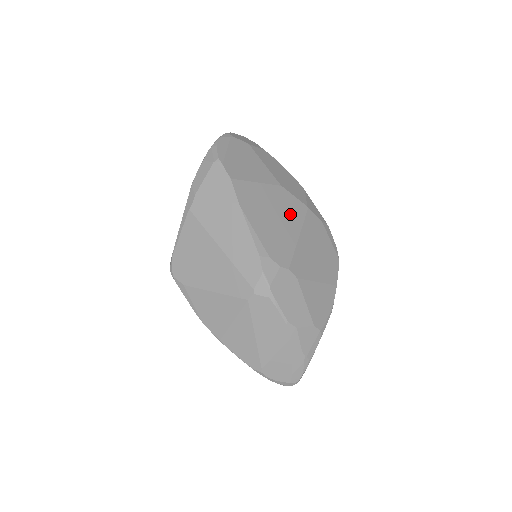
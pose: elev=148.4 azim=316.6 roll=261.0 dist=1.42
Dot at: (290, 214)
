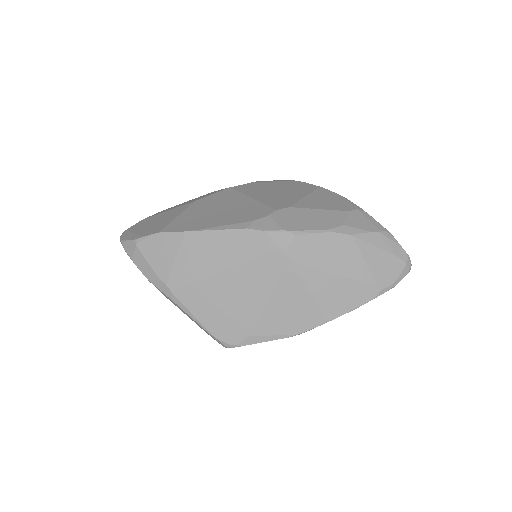
Dot at: (226, 200)
